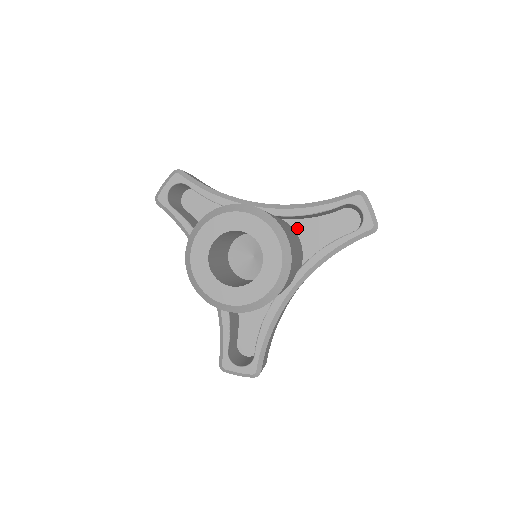
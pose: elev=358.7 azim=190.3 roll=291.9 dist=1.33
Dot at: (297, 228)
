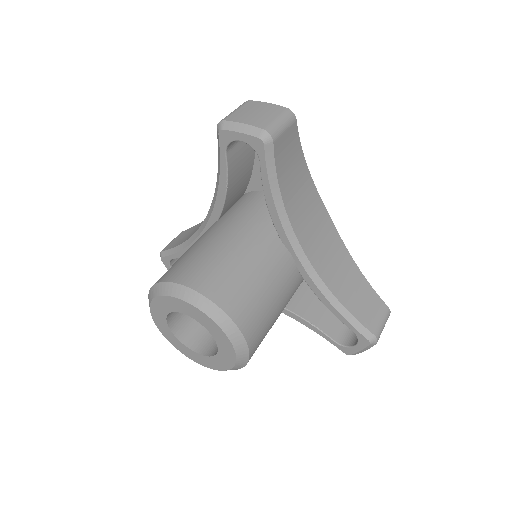
Dot at: occluded
